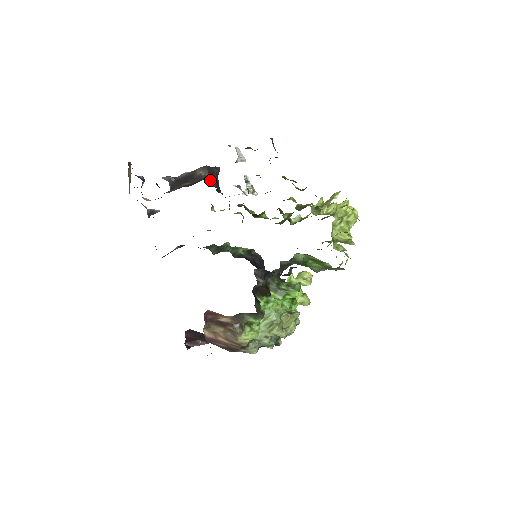
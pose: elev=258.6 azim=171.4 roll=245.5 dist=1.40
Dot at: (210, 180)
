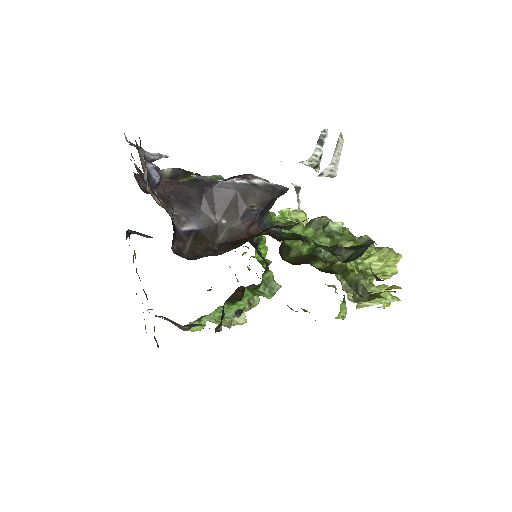
Dot at: (261, 213)
